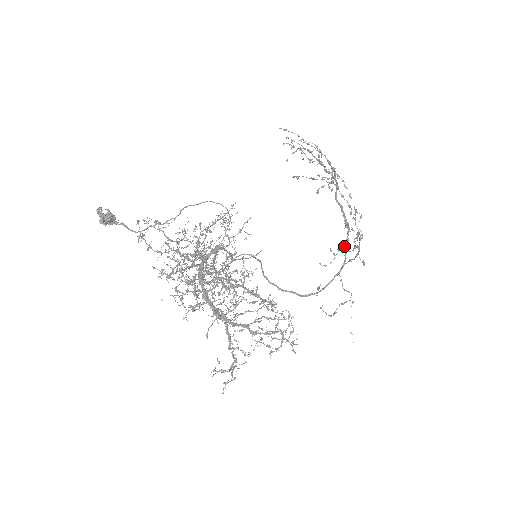
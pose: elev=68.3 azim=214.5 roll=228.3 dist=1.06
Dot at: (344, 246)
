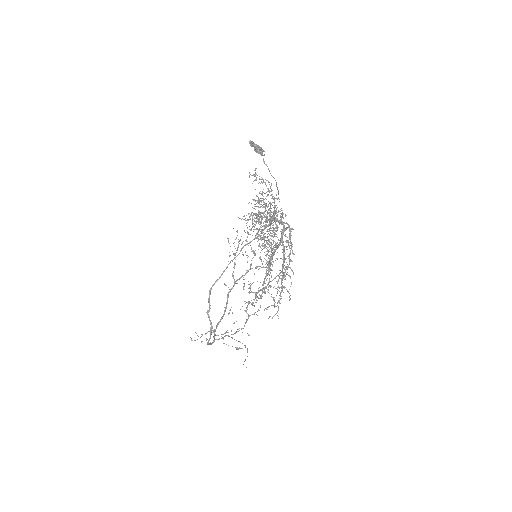
Dot at: (215, 330)
